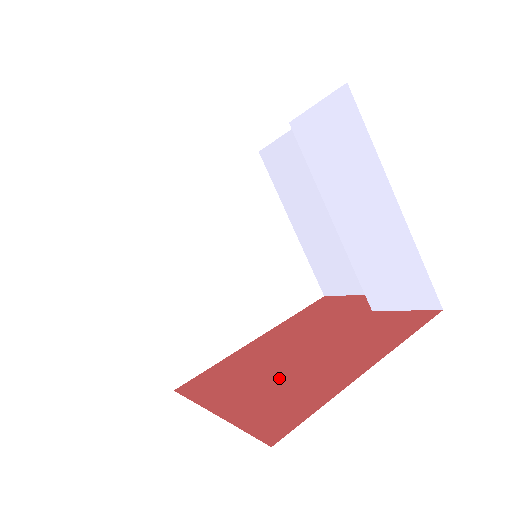
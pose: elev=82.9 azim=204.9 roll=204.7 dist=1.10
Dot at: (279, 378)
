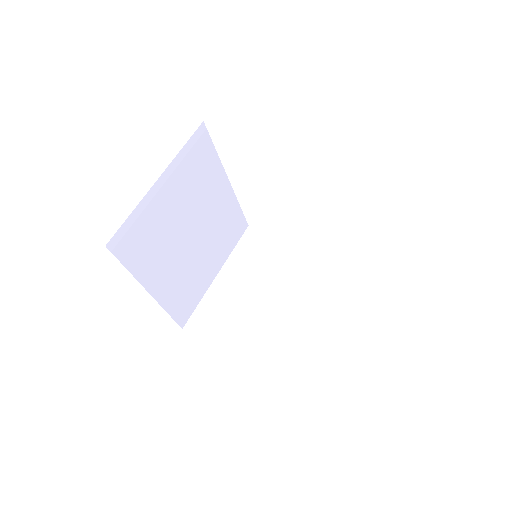
Dot at: occluded
